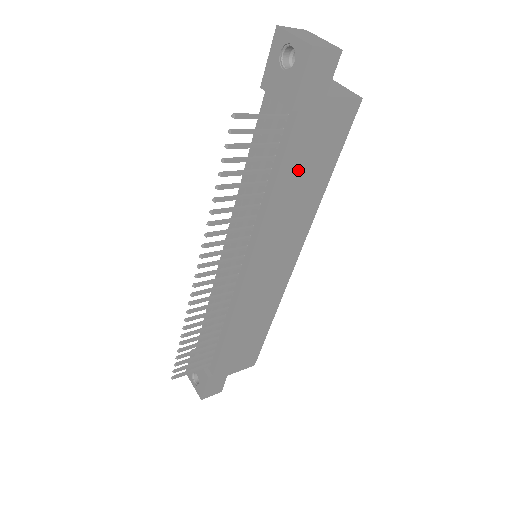
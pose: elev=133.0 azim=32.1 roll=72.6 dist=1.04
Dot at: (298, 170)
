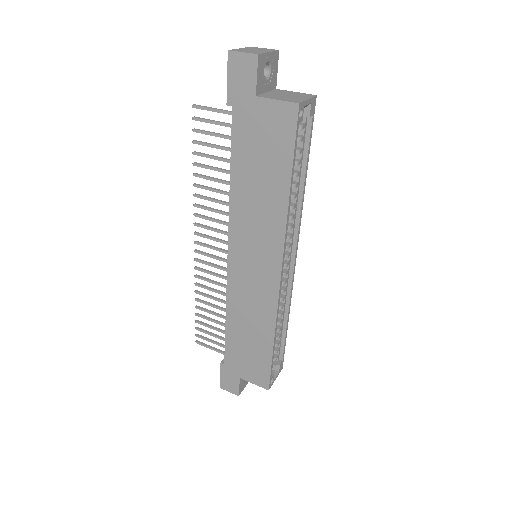
Dot at: (250, 165)
